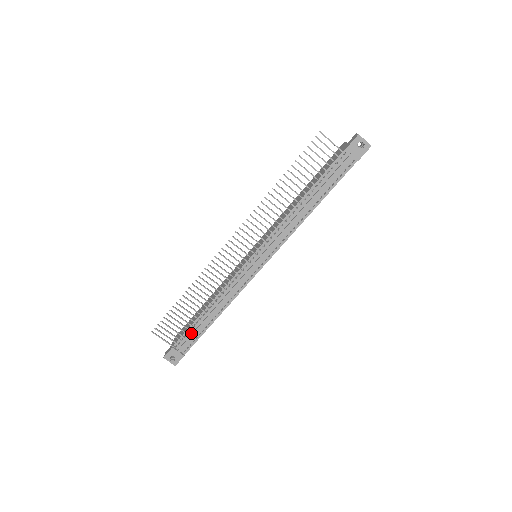
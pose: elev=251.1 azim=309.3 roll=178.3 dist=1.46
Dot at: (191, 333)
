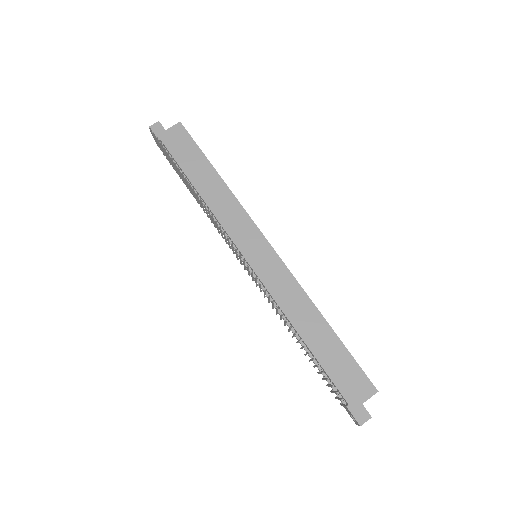
Dot at: (177, 164)
